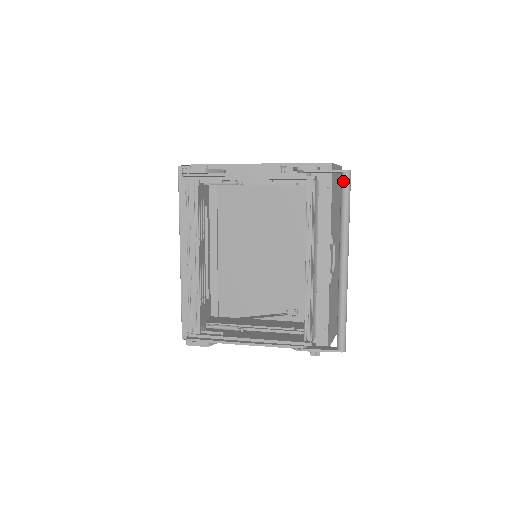
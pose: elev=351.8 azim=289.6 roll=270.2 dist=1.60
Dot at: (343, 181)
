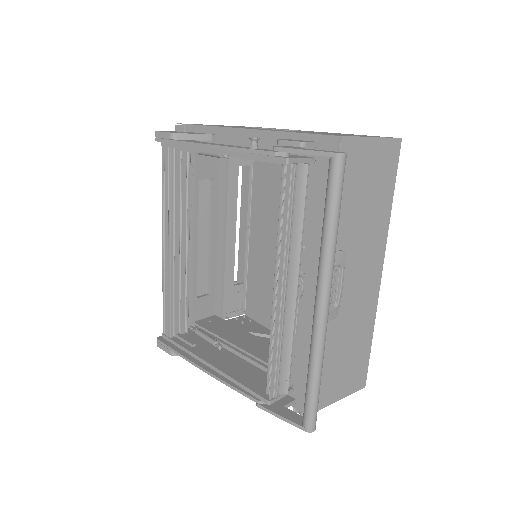
Dot at: (328, 172)
